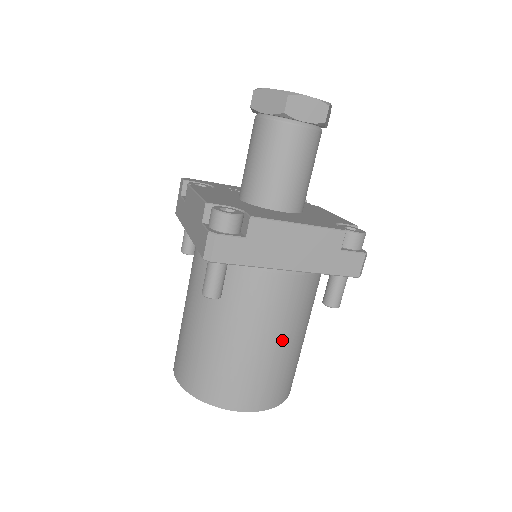
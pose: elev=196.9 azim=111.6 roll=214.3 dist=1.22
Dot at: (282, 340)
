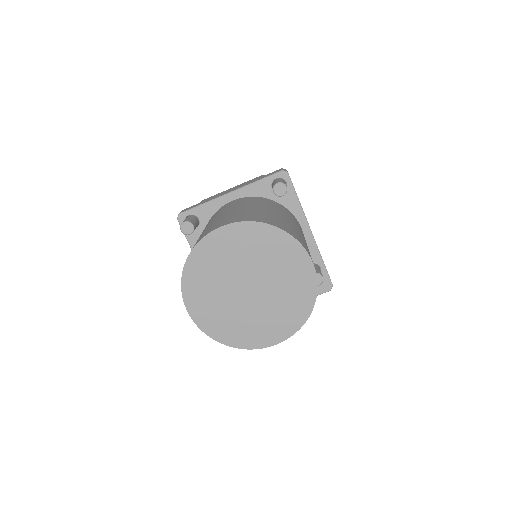
Dot at: (243, 207)
